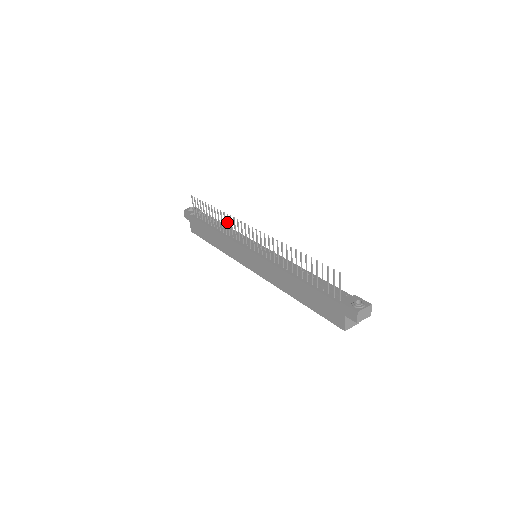
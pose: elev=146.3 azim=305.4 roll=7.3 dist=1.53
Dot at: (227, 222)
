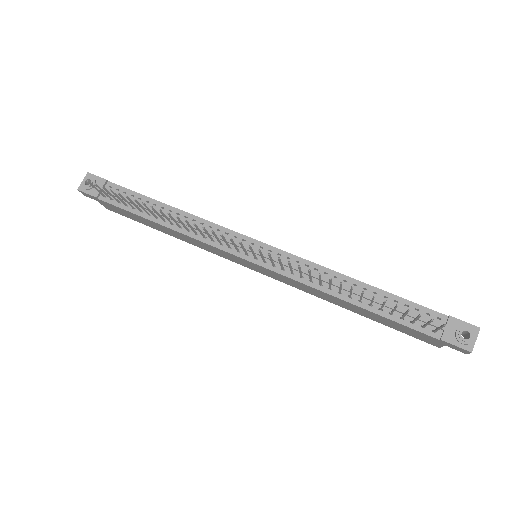
Dot at: occluded
